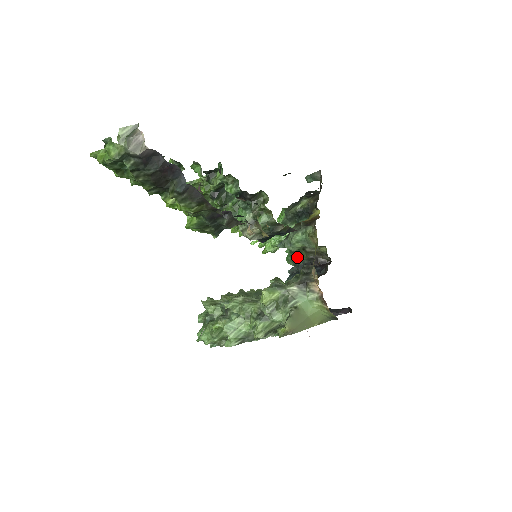
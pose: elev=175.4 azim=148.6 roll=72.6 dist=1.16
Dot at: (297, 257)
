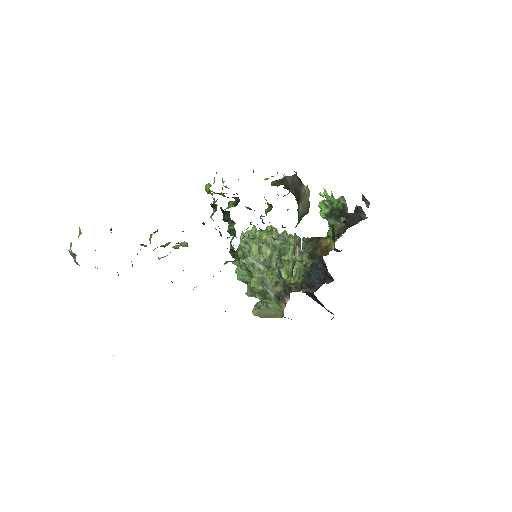
Dot at: occluded
